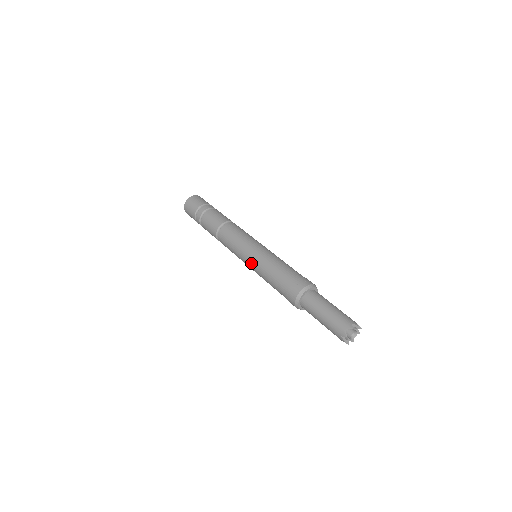
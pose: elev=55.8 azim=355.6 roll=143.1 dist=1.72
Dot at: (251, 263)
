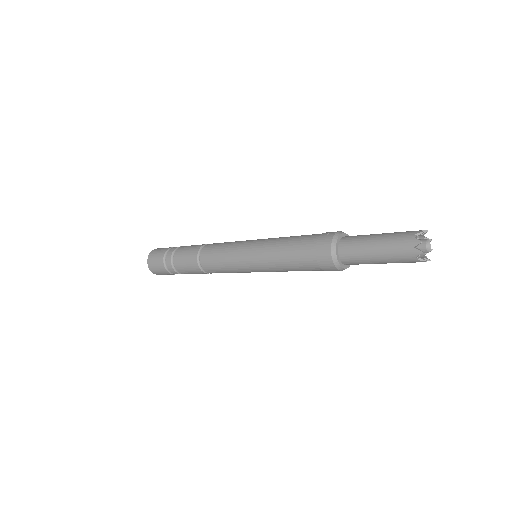
Dot at: (254, 255)
